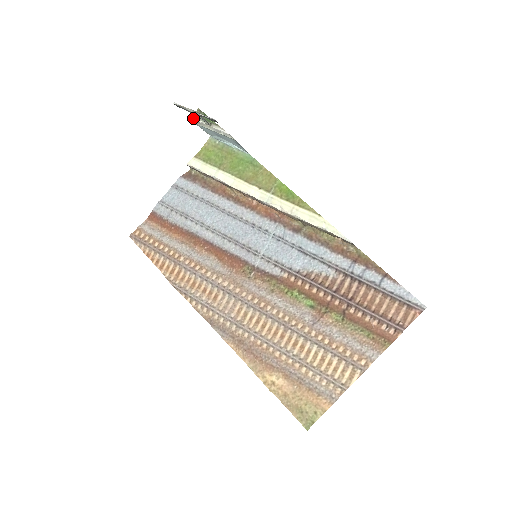
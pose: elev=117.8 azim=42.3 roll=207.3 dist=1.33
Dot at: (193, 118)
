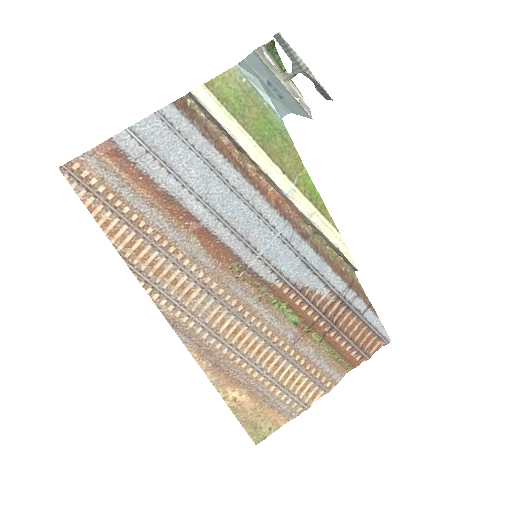
Dot at: (265, 52)
